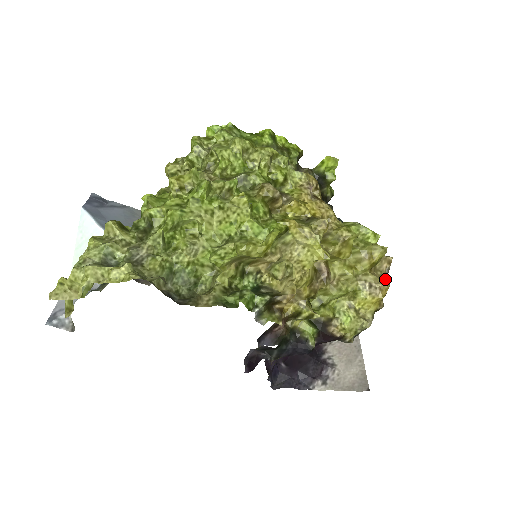
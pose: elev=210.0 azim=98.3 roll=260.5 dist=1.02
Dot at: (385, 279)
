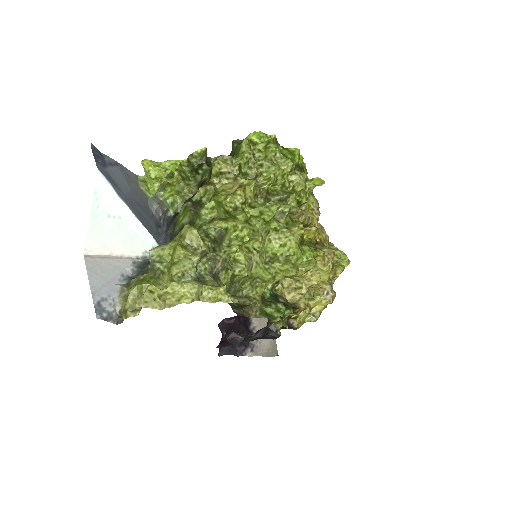
Dot at: (332, 286)
